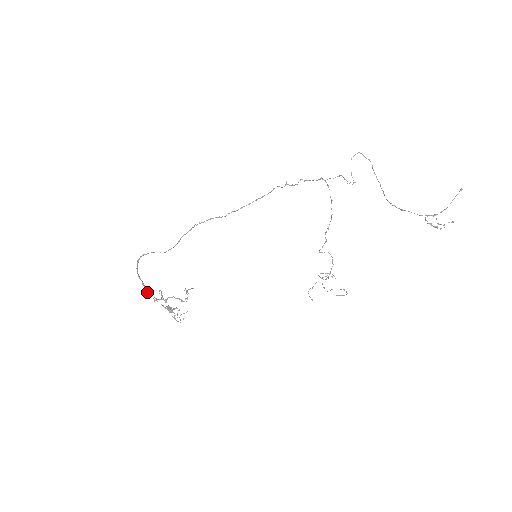
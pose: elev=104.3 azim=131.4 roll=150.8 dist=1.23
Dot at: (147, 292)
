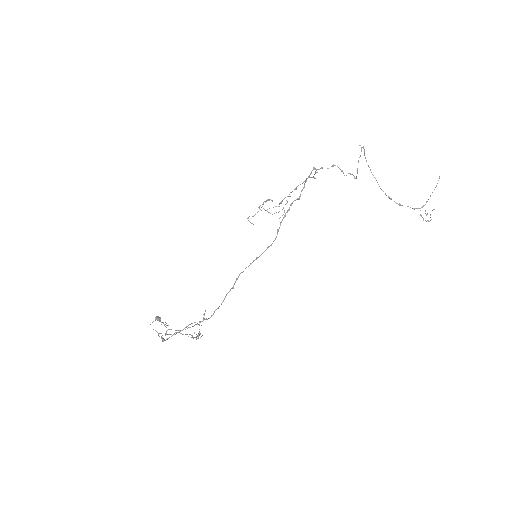
Dot at: occluded
